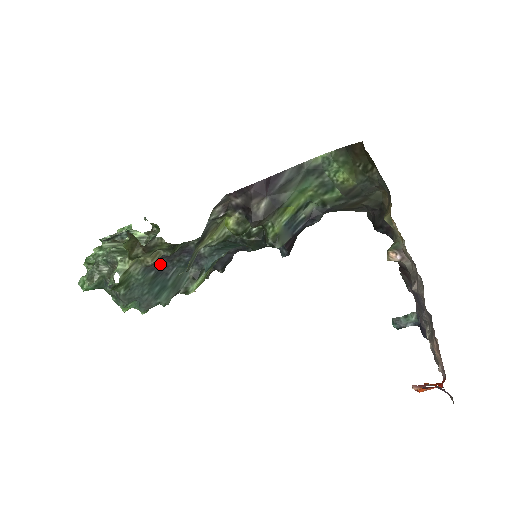
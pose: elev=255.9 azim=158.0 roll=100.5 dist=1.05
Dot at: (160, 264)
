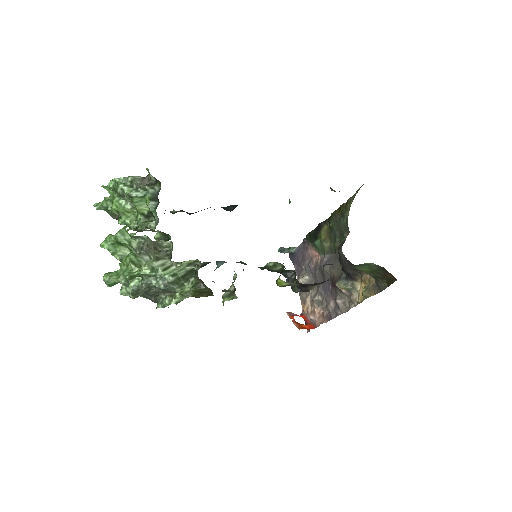
Dot at: occluded
